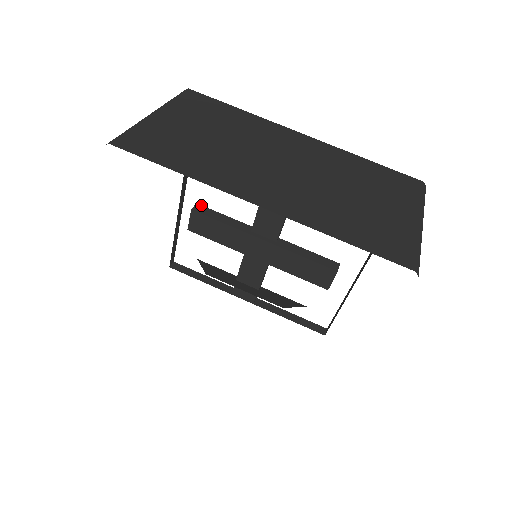
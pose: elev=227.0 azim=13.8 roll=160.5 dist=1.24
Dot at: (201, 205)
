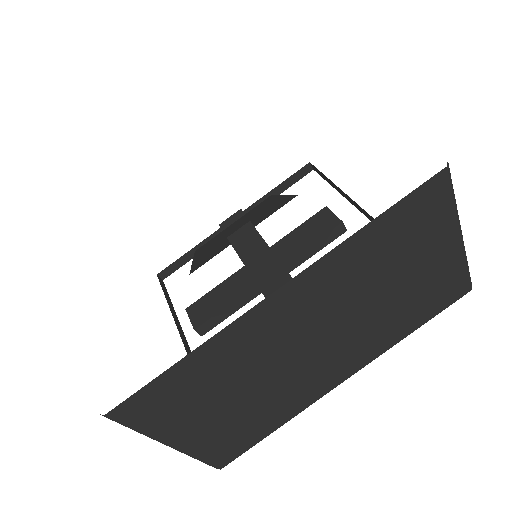
Dot at: occluded
